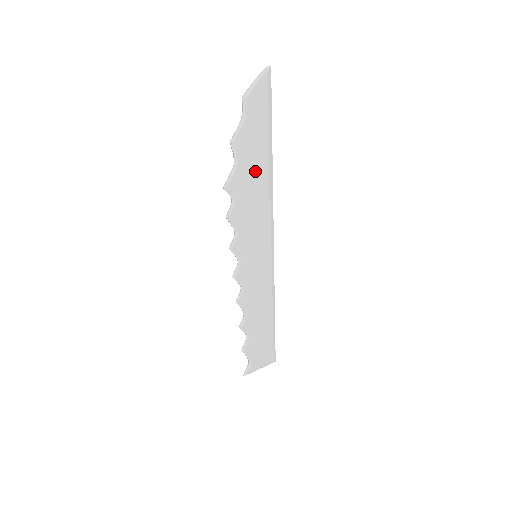
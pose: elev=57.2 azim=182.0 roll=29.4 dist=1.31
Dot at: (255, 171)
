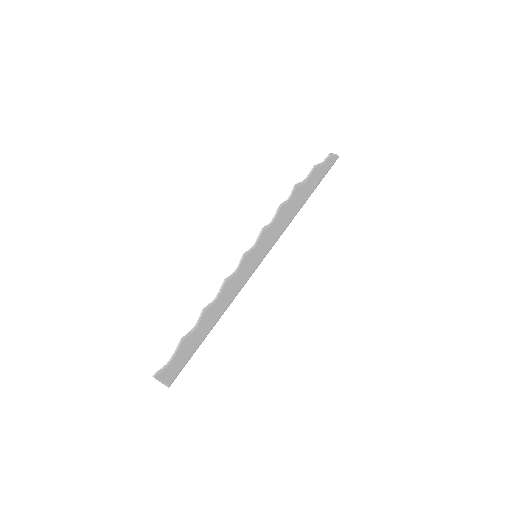
Dot at: (301, 198)
